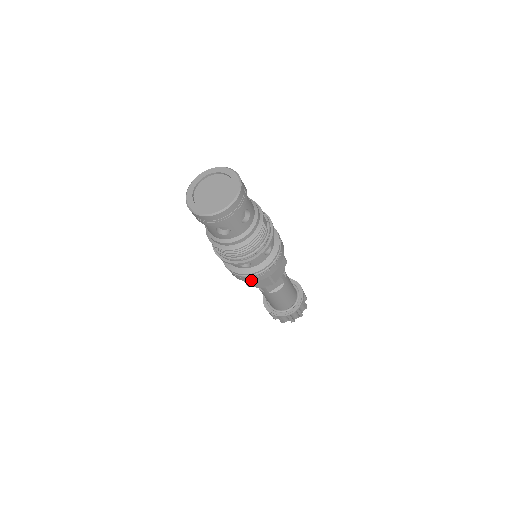
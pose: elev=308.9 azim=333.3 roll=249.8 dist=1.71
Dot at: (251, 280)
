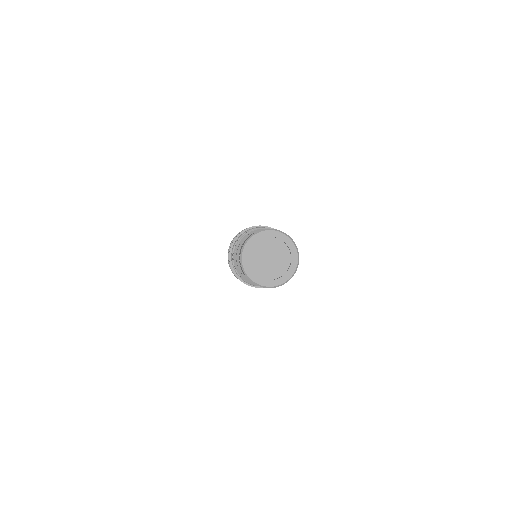
Dot at: occluded
